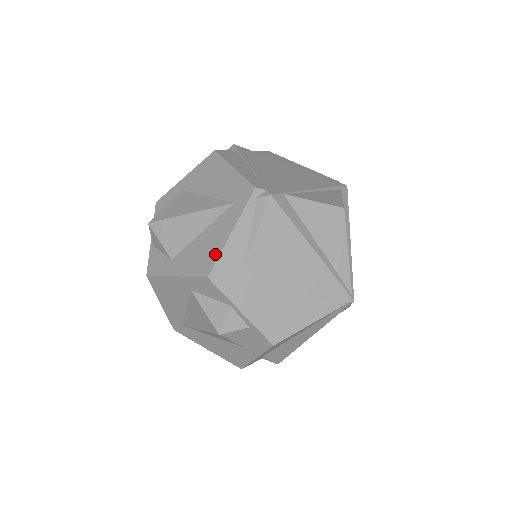
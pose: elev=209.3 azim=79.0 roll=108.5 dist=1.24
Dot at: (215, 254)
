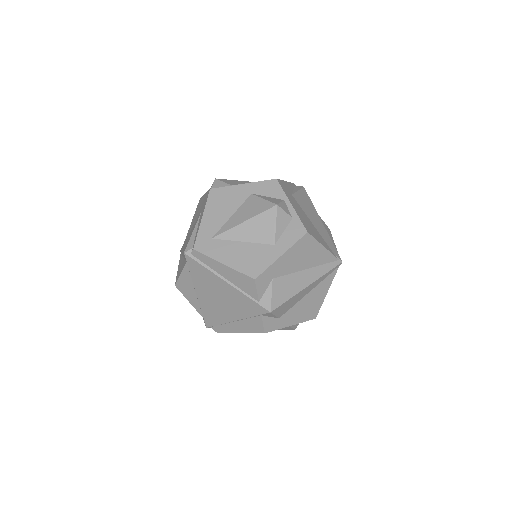
Dot at: occluded
